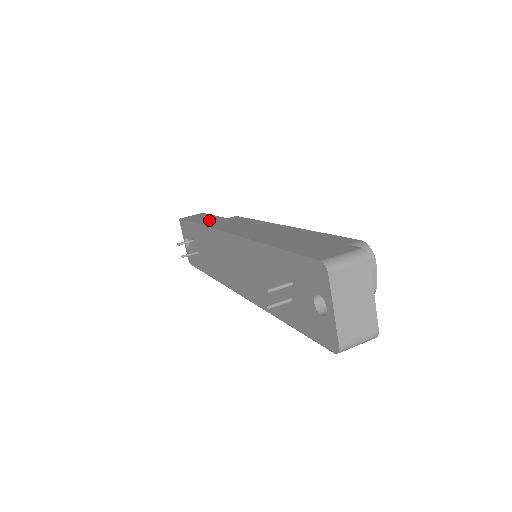
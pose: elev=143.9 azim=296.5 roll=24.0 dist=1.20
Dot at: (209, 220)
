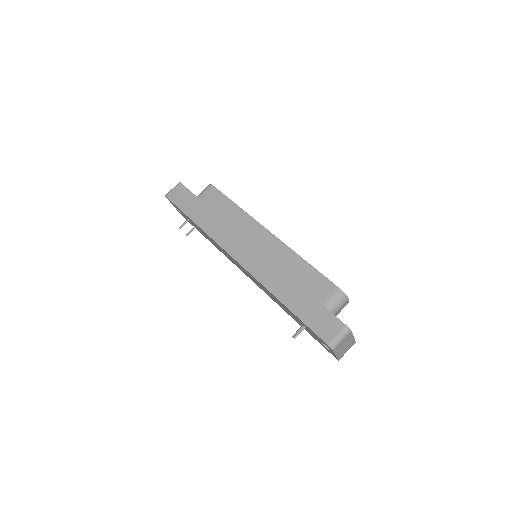
Dot at: (202, 216)
